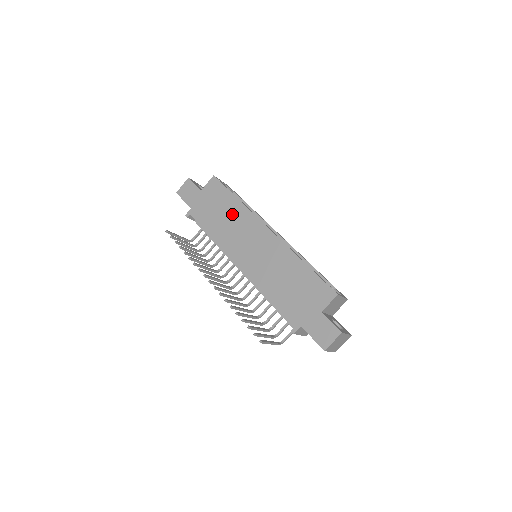
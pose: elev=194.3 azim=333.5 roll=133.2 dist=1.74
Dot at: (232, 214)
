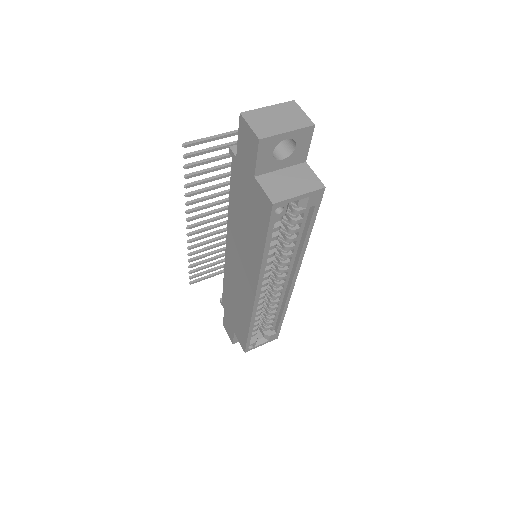
Dot at: (250, 242)
